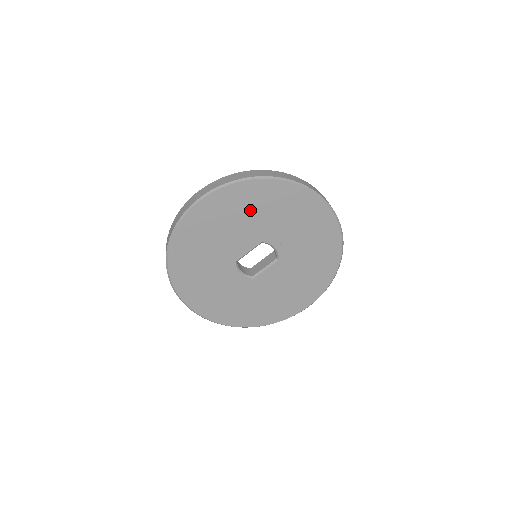
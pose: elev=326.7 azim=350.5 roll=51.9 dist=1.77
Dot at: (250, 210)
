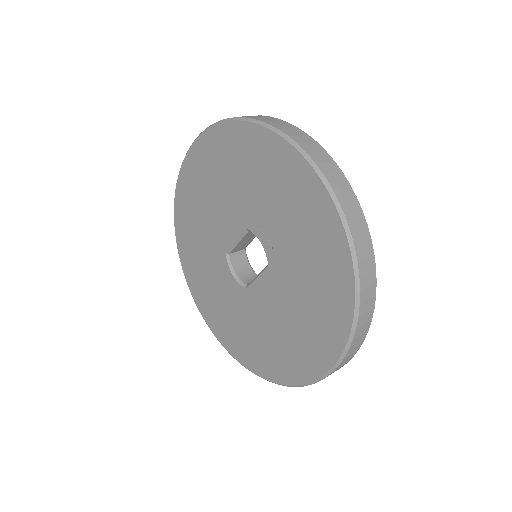
Dot at: (229, 172)
